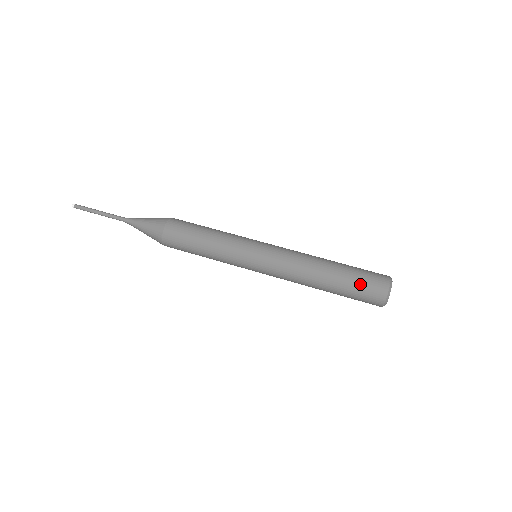
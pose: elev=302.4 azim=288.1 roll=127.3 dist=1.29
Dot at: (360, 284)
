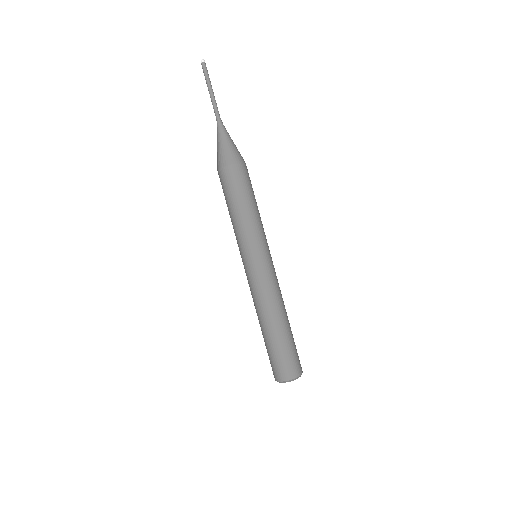
Dot at: (282, 356)
